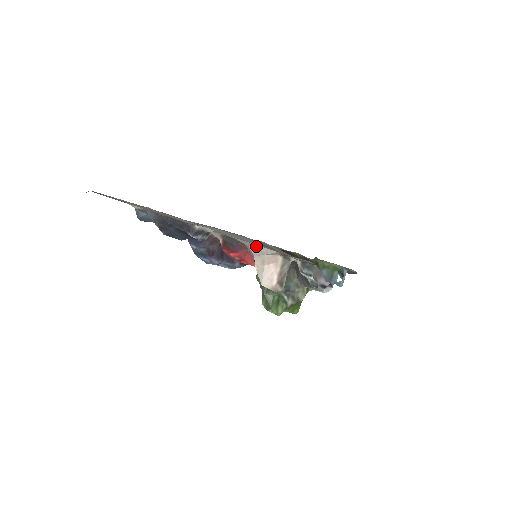
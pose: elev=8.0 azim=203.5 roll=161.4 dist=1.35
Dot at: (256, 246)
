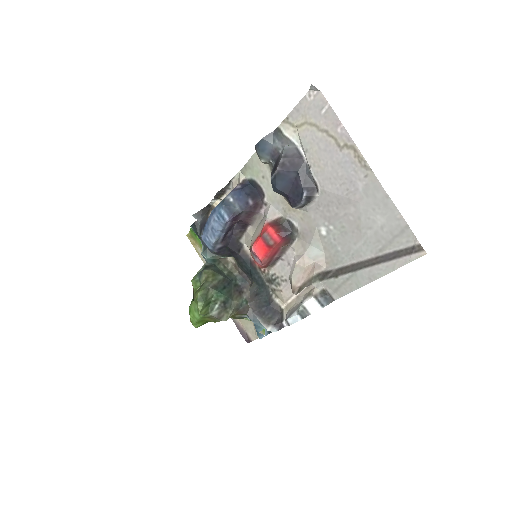
Dot at: (320, 250)
